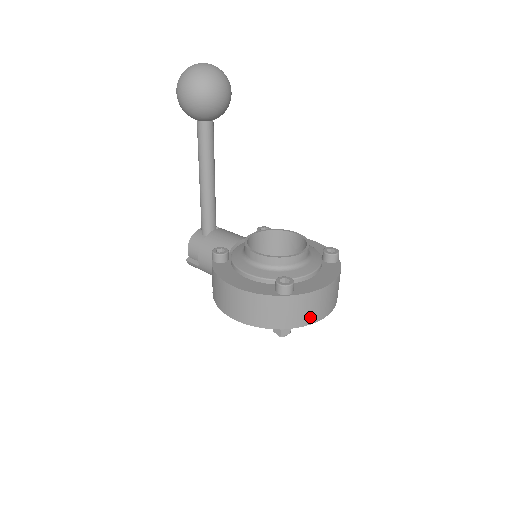
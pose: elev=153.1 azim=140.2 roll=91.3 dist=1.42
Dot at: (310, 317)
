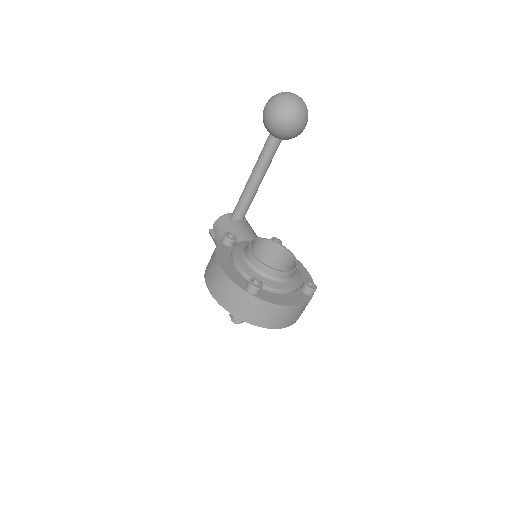
Dot at: (261, 321)
